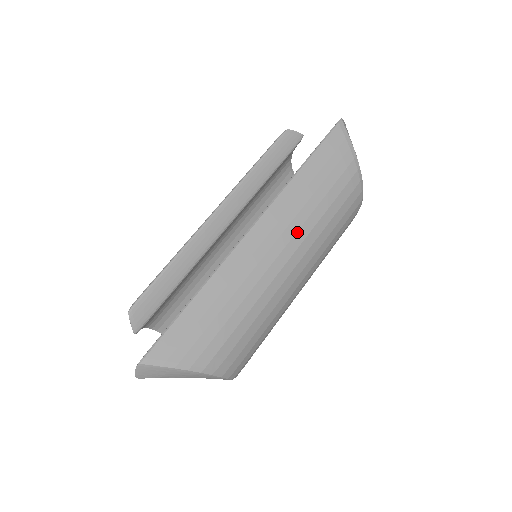
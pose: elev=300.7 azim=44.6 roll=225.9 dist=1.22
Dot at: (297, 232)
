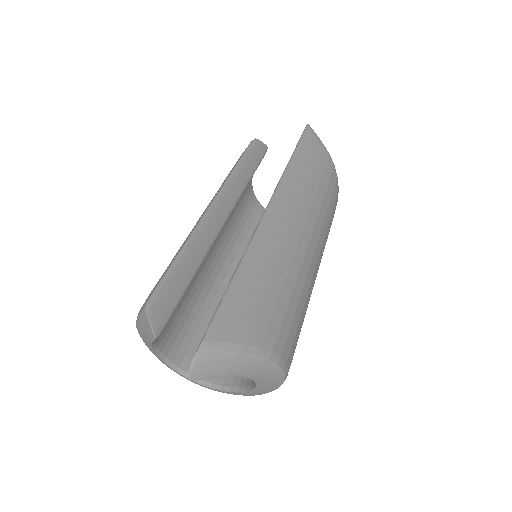
Dot at: (310, 211)
